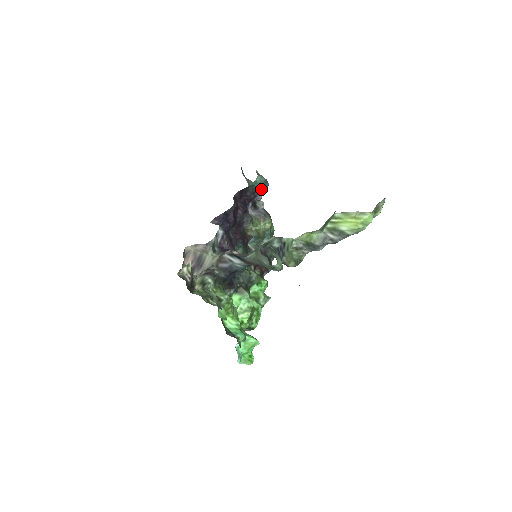
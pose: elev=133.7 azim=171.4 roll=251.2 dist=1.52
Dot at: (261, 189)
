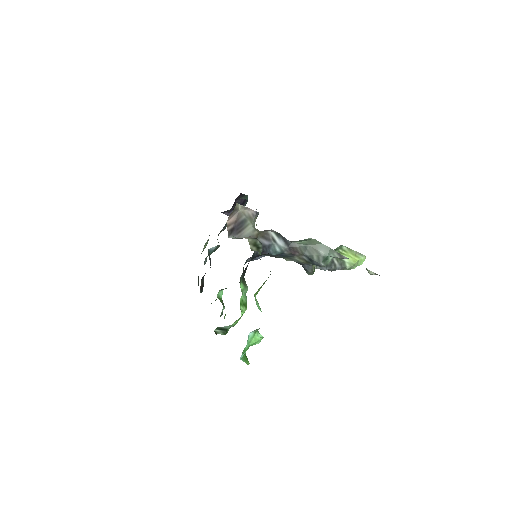
Dot at: occluded
